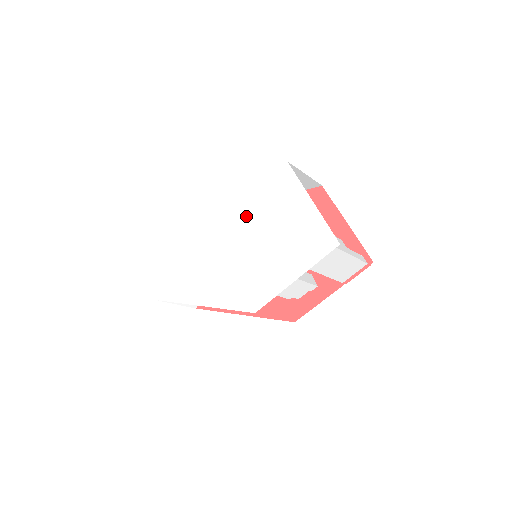
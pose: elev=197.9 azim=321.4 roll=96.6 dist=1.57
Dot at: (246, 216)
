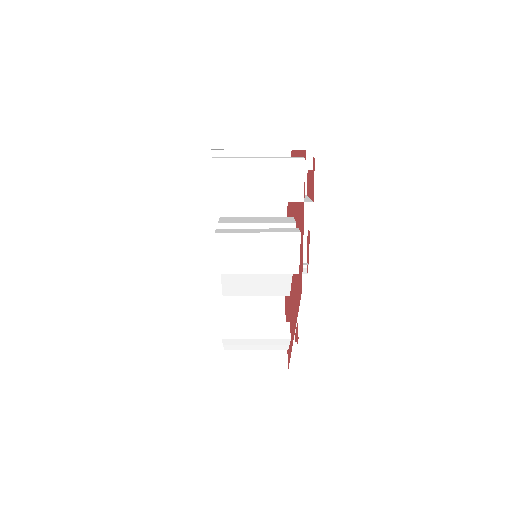
Dot at: occluded
